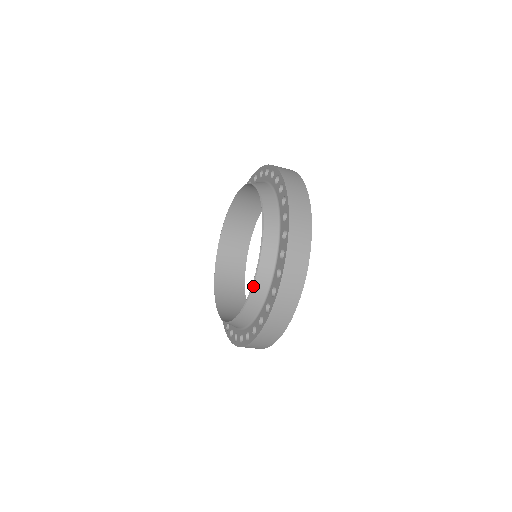
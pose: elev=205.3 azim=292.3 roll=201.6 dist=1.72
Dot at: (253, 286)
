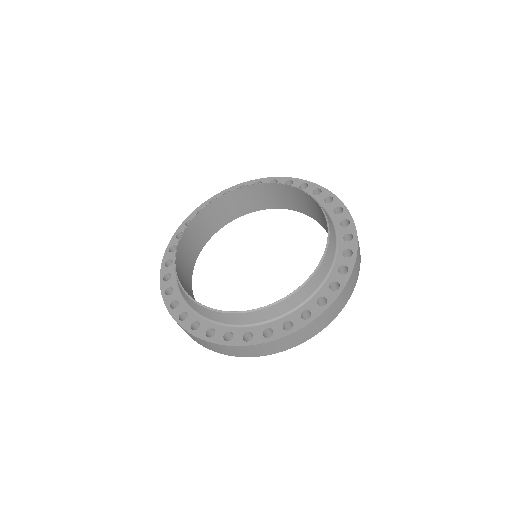
Dot at: (289, 297)
